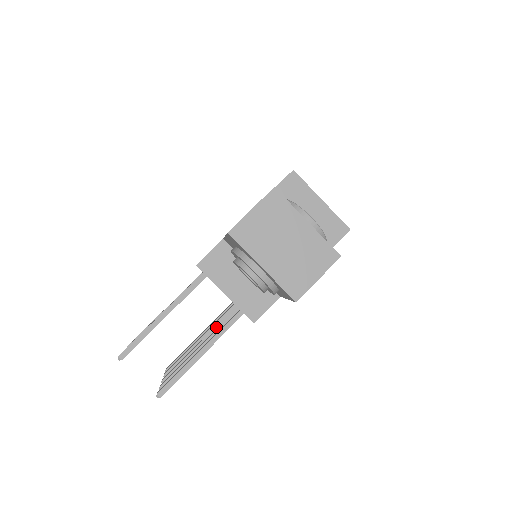
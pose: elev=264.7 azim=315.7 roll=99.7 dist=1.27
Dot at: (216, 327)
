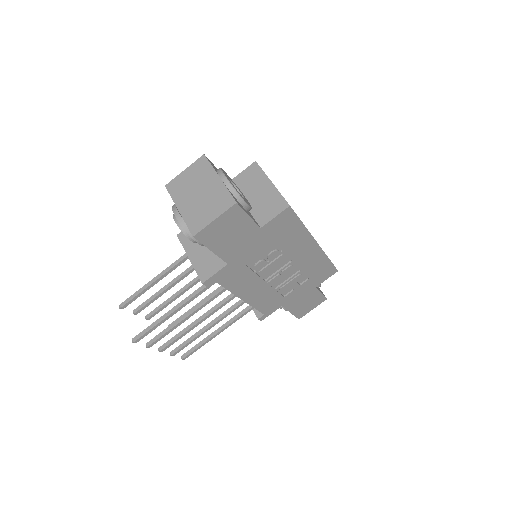
Dot at: (209, 311)
